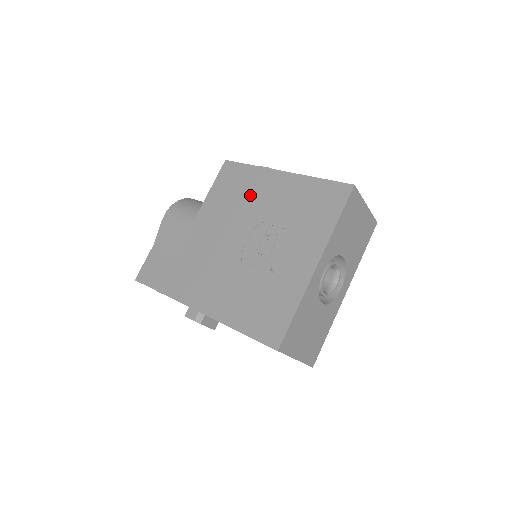
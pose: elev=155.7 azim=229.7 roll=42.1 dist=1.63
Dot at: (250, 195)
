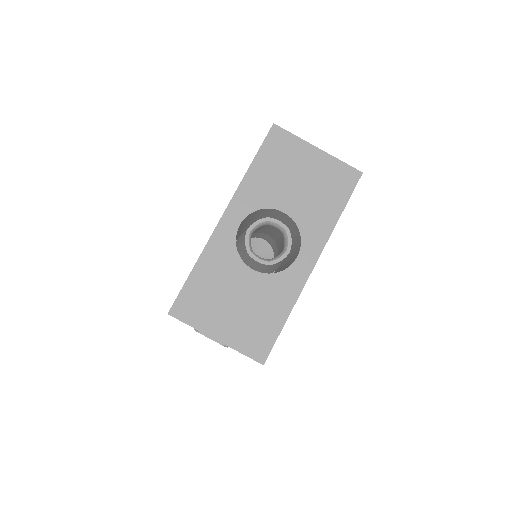
Dot at: occluded
